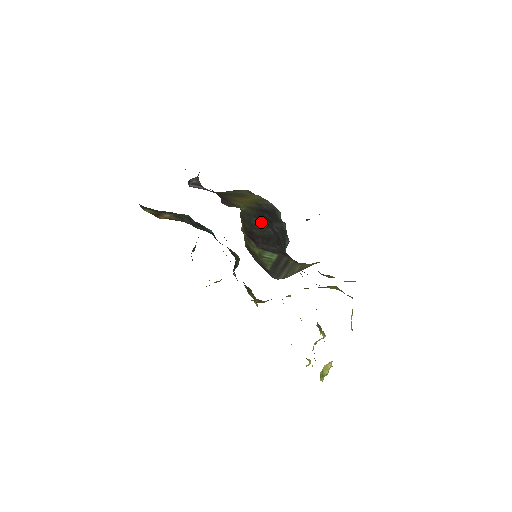
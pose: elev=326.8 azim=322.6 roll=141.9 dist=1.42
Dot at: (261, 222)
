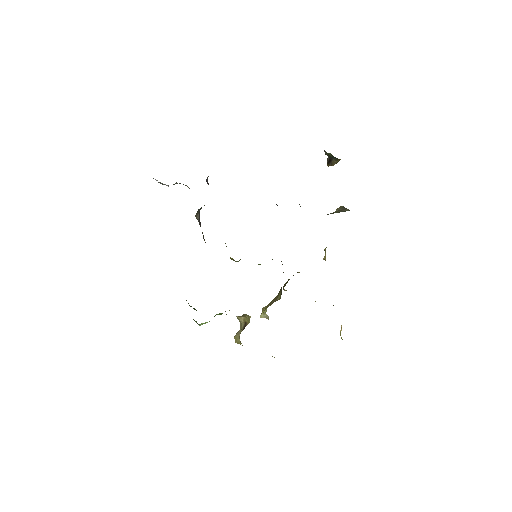
Dot at: occluded
